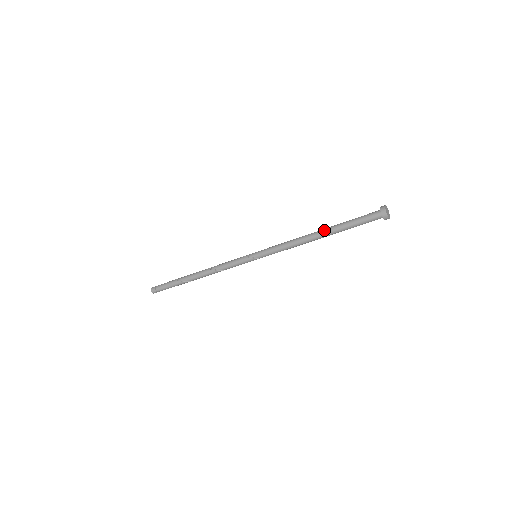
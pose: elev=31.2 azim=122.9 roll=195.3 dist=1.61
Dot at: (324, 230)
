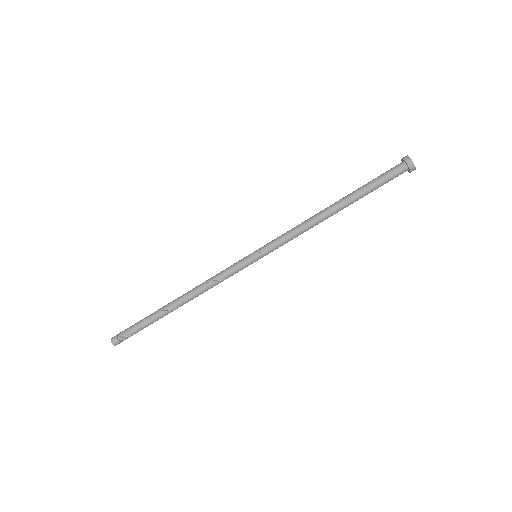
Dot at: (339, 201)
